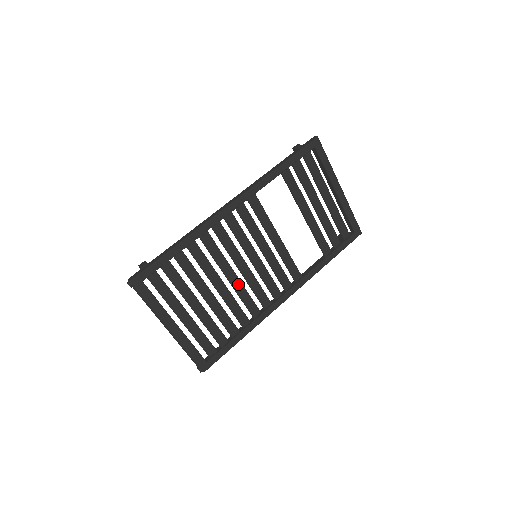
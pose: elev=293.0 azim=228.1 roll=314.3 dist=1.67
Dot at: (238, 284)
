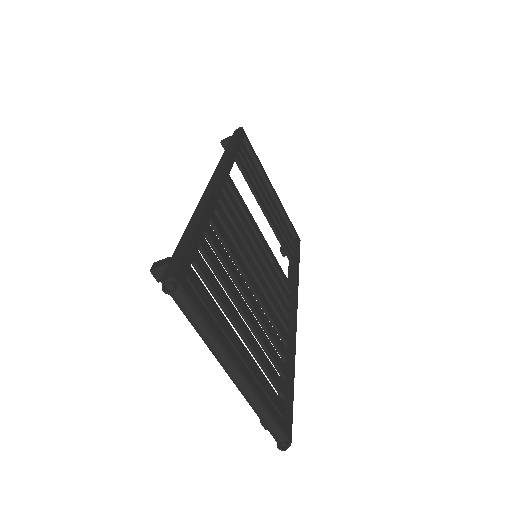
Dot at: (260, 293)
